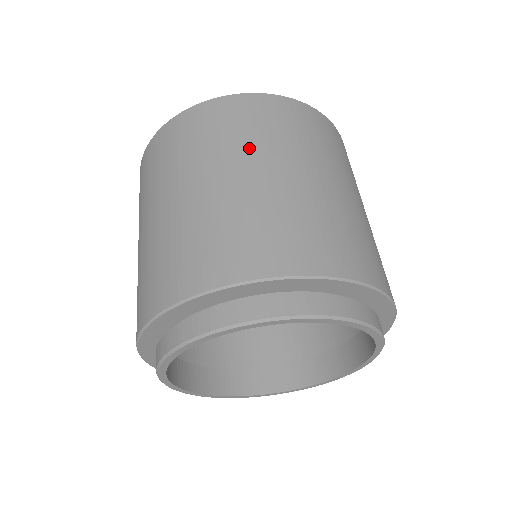
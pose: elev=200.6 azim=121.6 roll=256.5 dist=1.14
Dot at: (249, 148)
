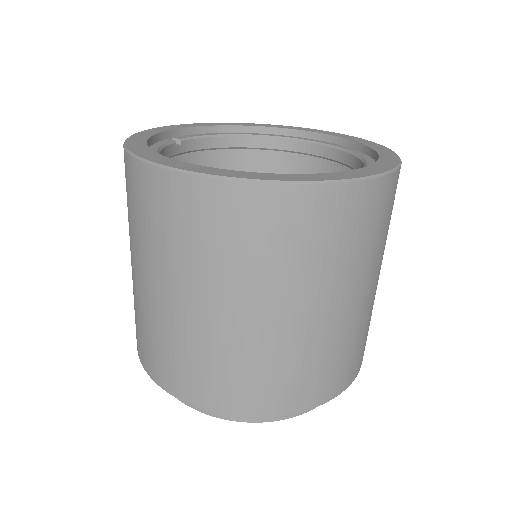
Dot at: (192, 272)
